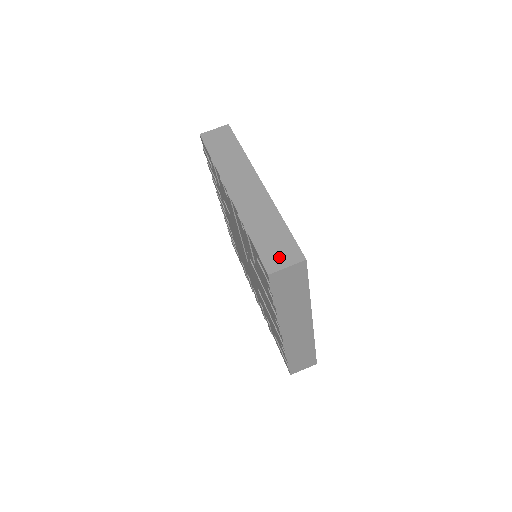
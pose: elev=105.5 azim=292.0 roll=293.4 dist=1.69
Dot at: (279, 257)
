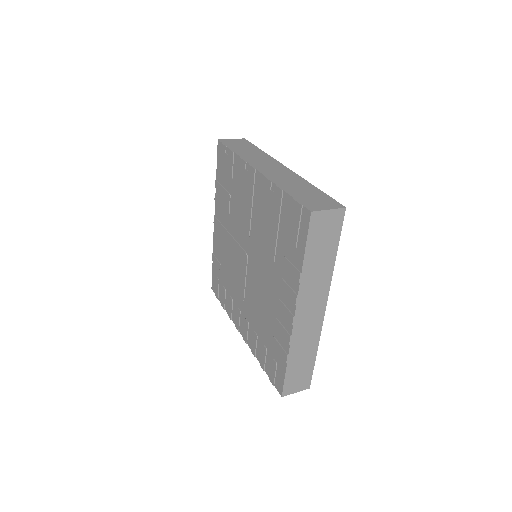
Dot at: occluded
